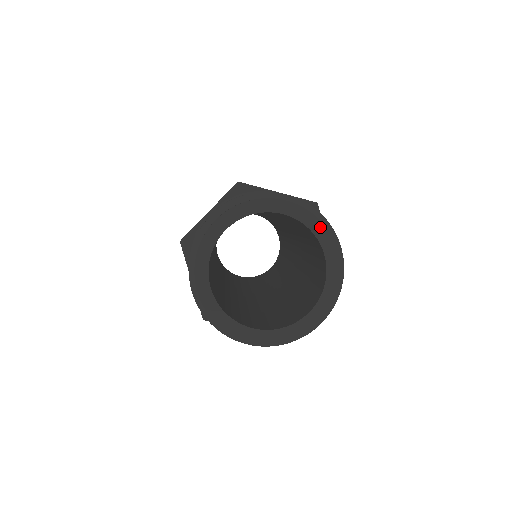
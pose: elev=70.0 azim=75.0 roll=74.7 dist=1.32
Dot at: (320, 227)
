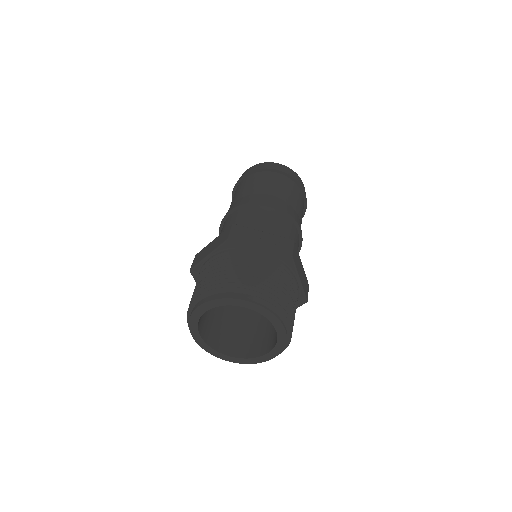
Dot at: (272, 316)
